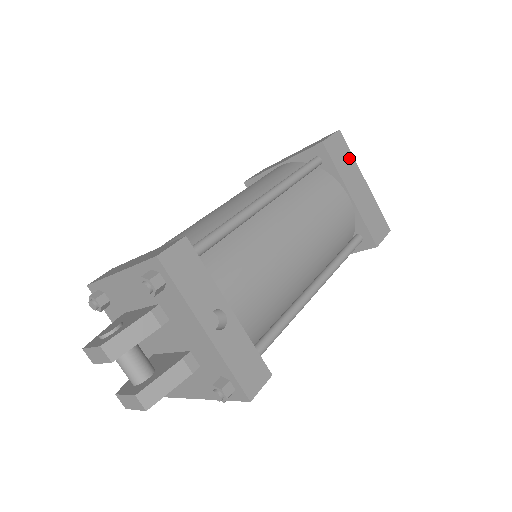
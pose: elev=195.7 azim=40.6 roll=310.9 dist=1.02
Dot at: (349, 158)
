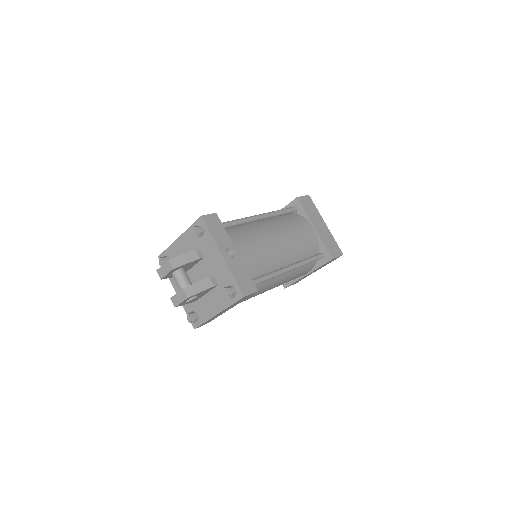
Dot at: (315, 210)
